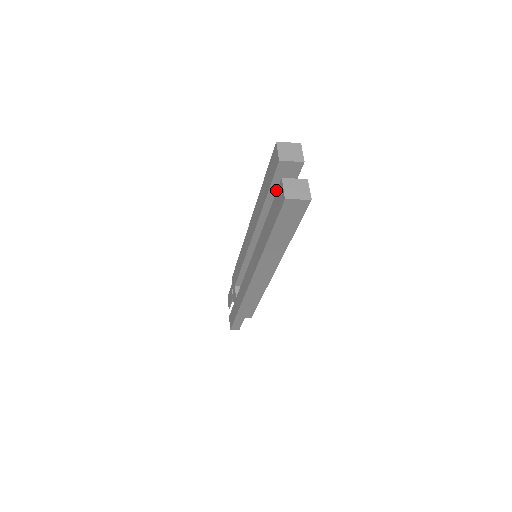
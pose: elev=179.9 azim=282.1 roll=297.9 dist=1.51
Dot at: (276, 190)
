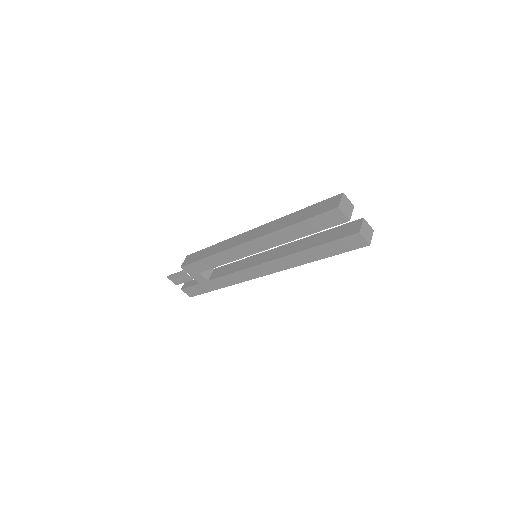
Dot at: occluded
